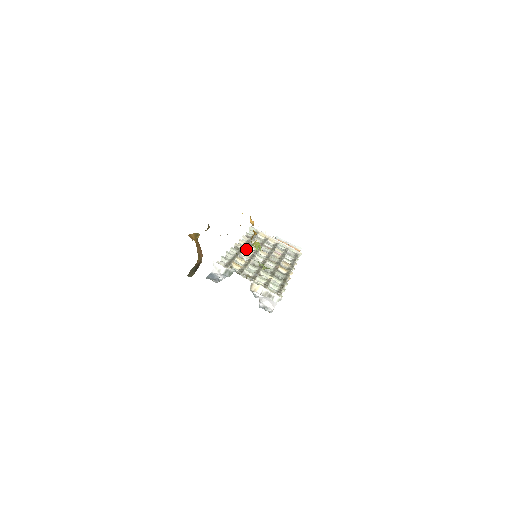
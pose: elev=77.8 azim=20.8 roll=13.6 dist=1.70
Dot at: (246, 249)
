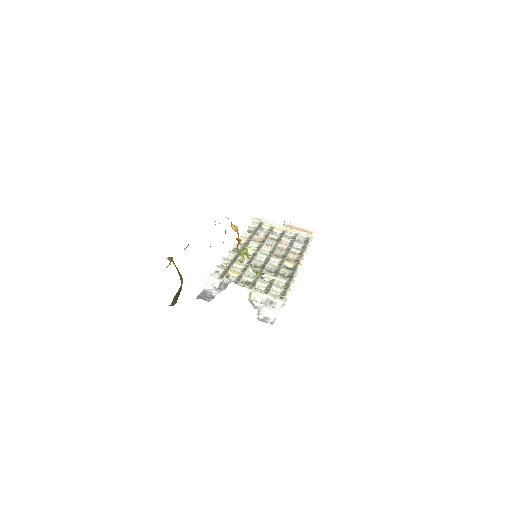
Dot at: (235, 258)
